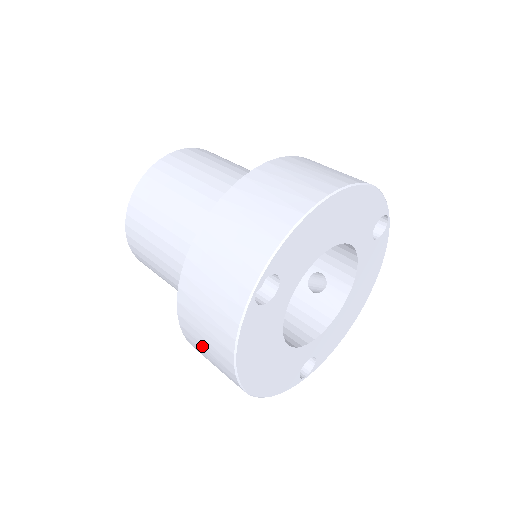
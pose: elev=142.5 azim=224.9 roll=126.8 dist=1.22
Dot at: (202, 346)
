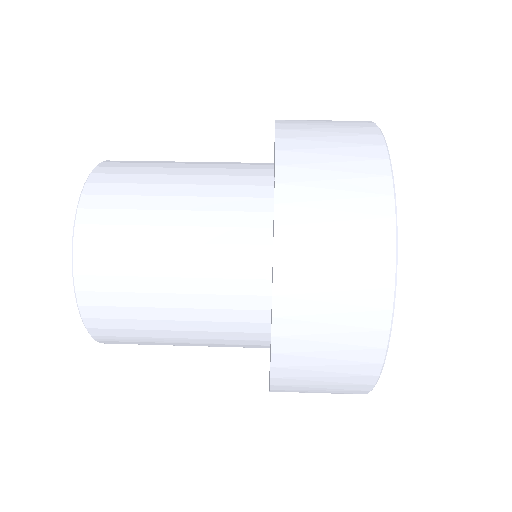
Dot at: (323, 303)
